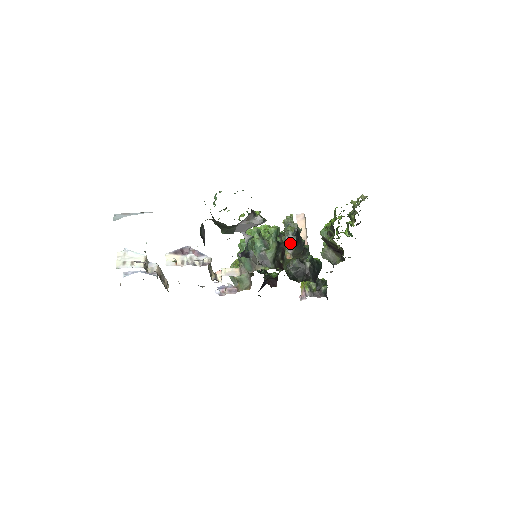
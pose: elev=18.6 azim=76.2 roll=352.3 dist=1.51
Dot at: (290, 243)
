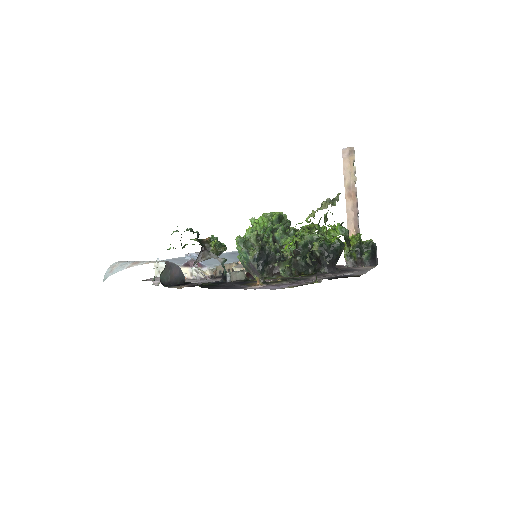
Dot at: (254, 269)
